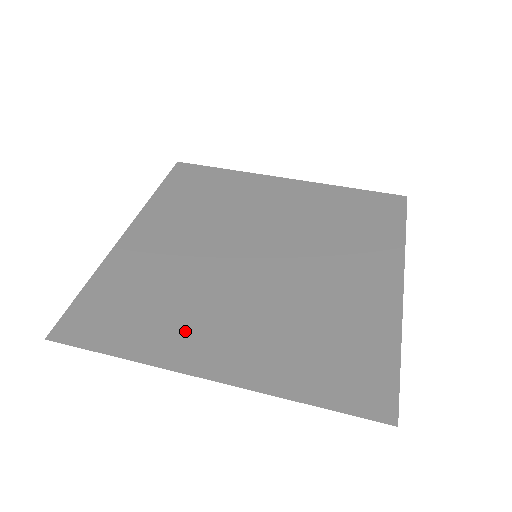
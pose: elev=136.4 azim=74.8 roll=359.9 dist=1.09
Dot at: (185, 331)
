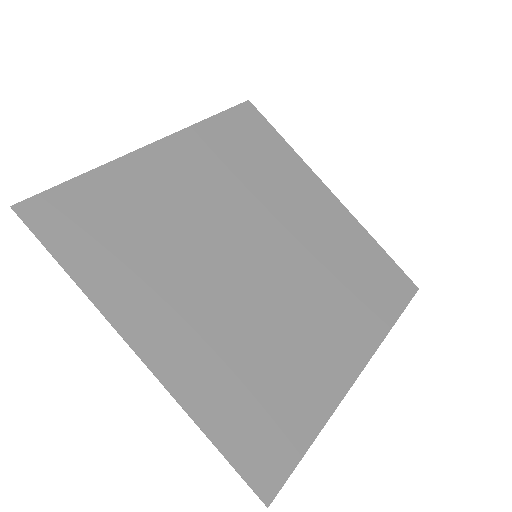
Dot at: (146, 290)
